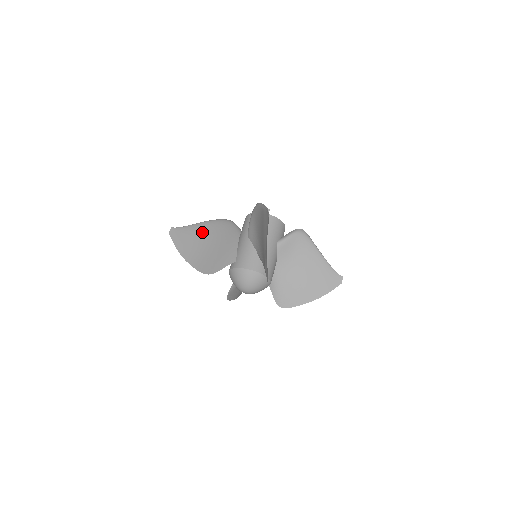
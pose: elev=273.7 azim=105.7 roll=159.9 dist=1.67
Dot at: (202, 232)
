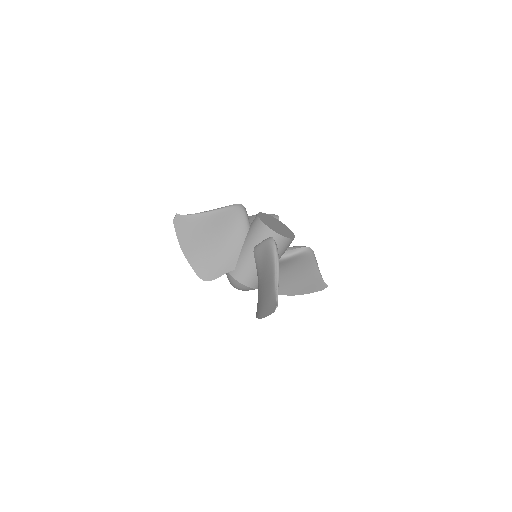
Dot at: (208, 226)
